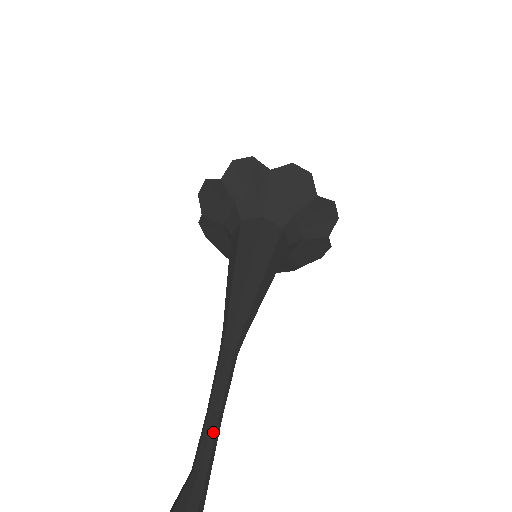
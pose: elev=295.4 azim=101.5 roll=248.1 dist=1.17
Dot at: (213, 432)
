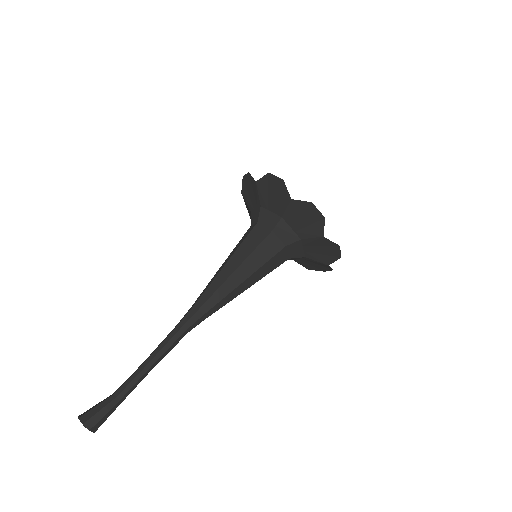
Dot at: (137, 379)
